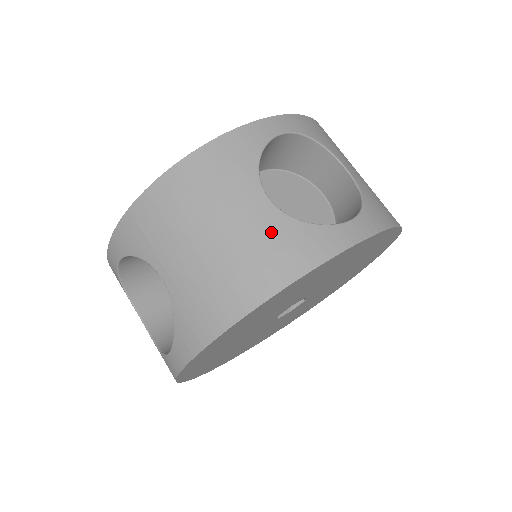
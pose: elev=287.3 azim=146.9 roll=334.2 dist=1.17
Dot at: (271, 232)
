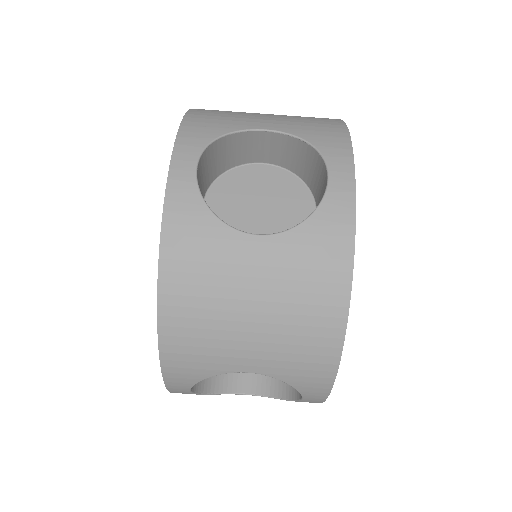
Dot at: (293, 258)
